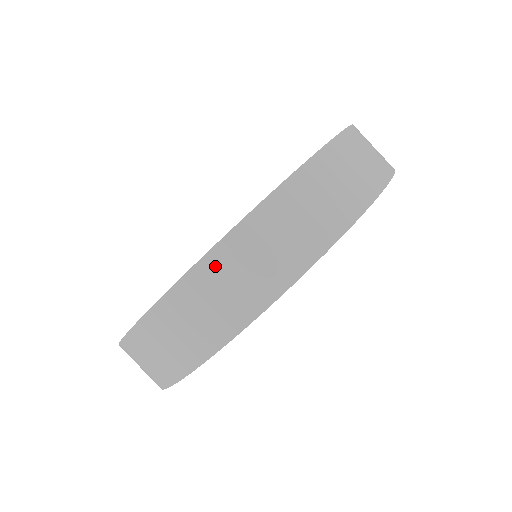
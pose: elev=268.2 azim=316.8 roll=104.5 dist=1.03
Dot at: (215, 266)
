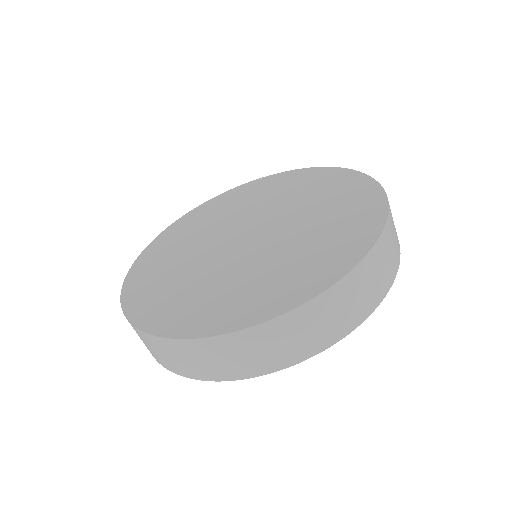
Dot at: (153, 341)
